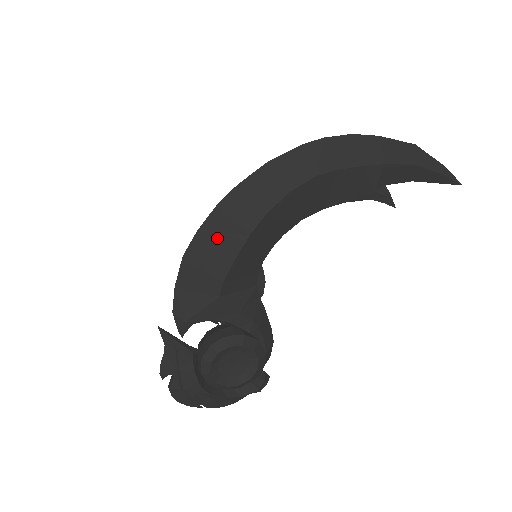
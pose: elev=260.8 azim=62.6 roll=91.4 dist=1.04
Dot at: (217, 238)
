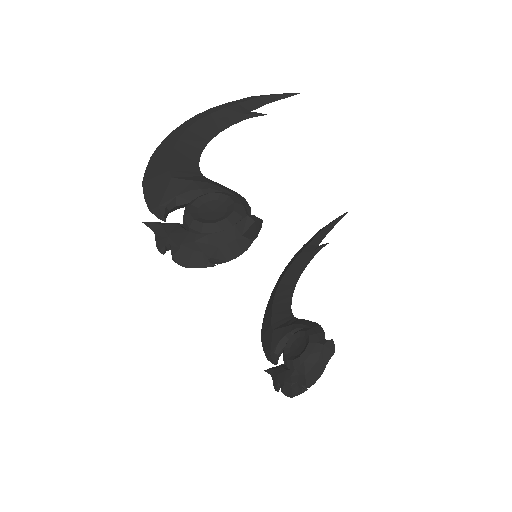
Dot at: (157, 163)
